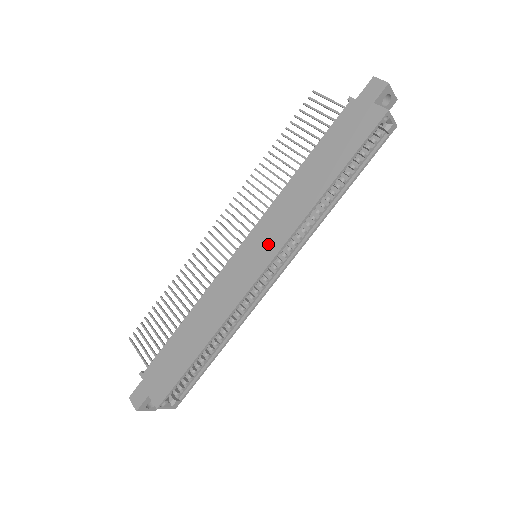
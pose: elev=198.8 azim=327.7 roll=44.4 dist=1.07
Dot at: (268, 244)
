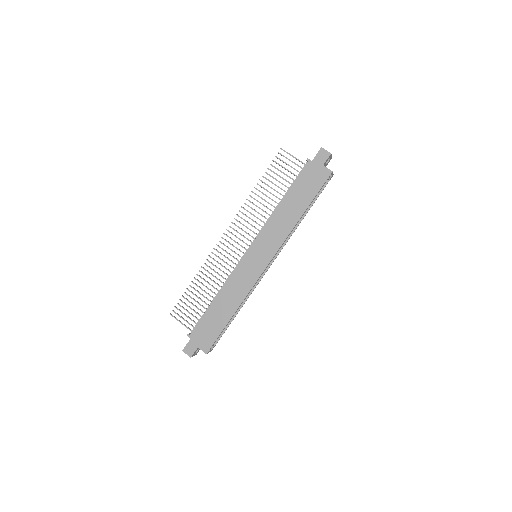
Dot at: (267, 251)
